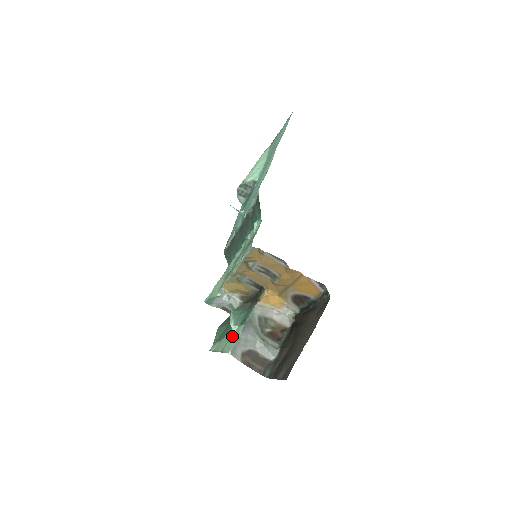
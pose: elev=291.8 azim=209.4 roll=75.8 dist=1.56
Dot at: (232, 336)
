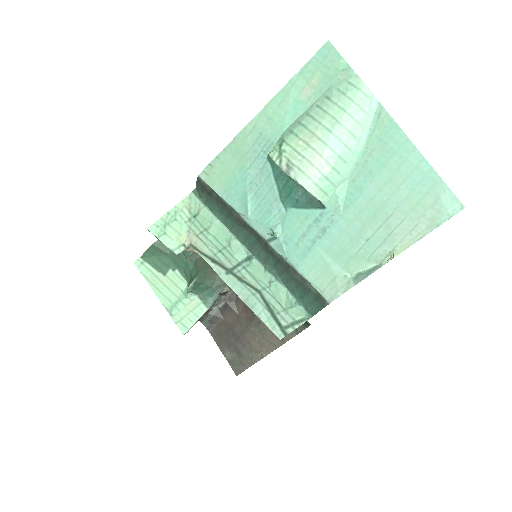
Dot at: (186, 304)
